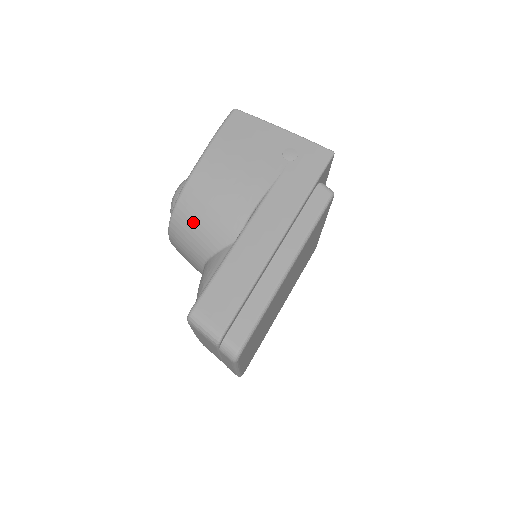
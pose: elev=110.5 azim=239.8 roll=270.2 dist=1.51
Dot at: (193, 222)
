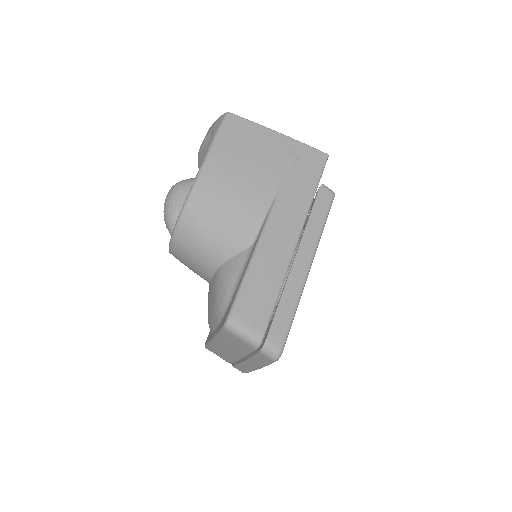
Dot at: (204, 228)
